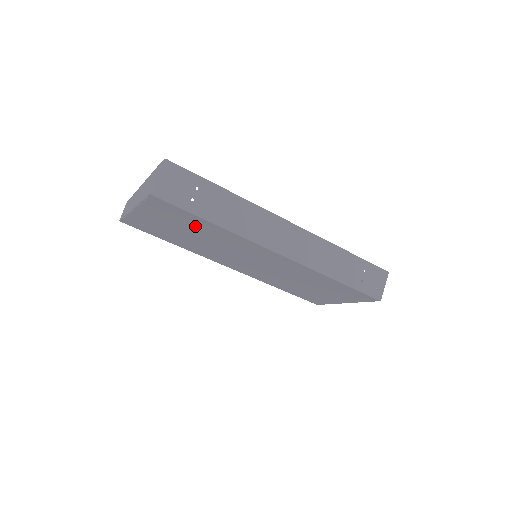
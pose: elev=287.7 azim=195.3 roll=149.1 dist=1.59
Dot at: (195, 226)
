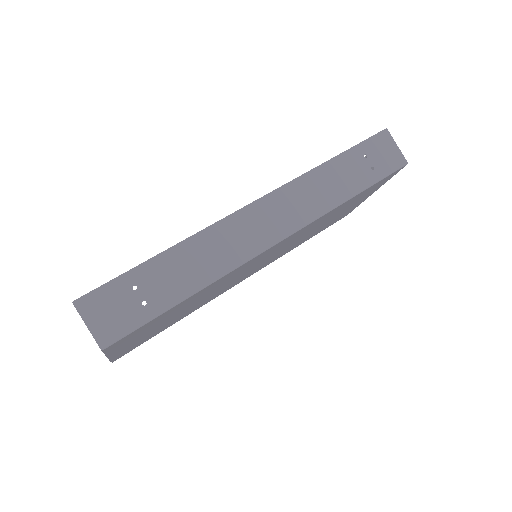
Dot at: (176, 311)
